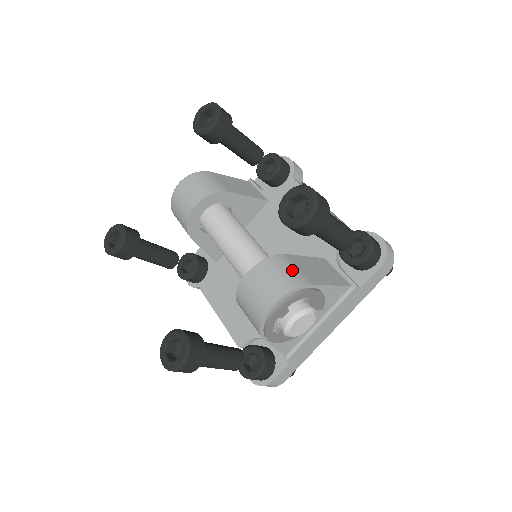
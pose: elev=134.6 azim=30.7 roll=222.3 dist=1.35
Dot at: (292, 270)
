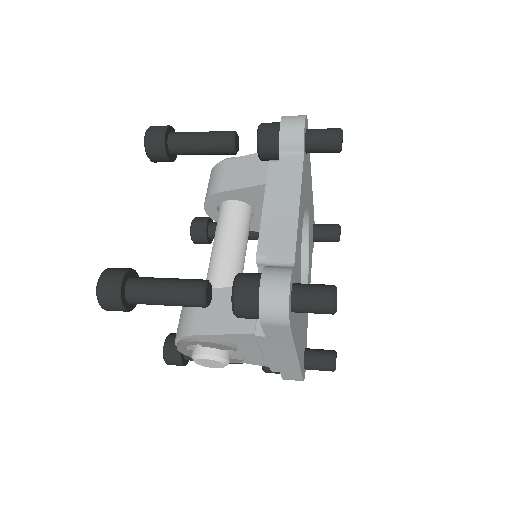
Dot at: (189, 314)
